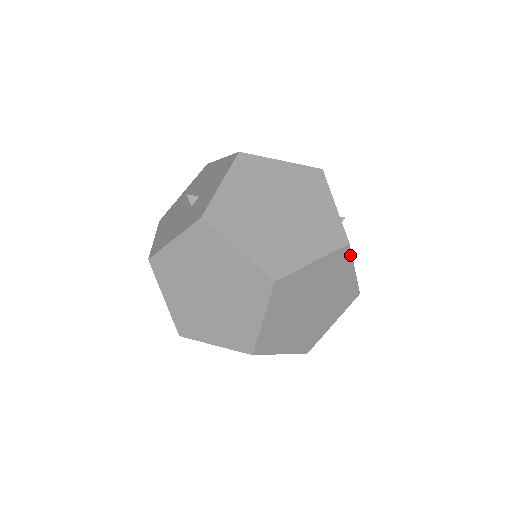
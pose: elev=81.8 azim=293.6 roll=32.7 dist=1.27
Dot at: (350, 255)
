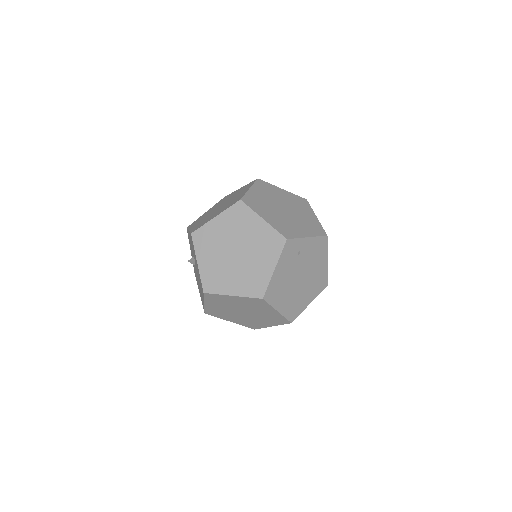
Dot at: (267, 183)
